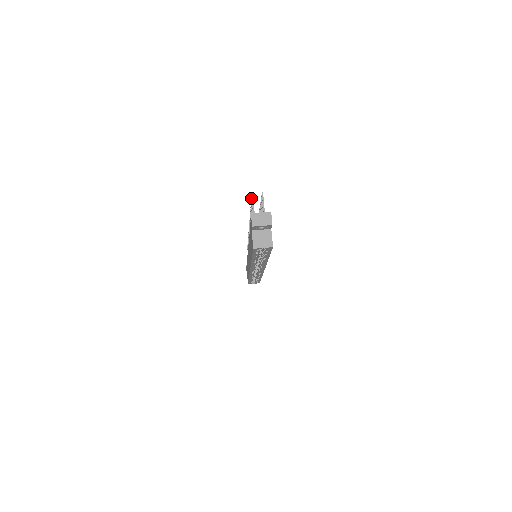
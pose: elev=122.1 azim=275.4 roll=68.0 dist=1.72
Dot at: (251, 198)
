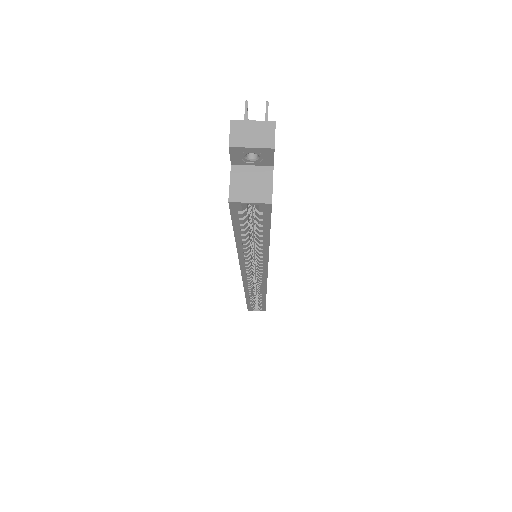
Dot at: occluded
